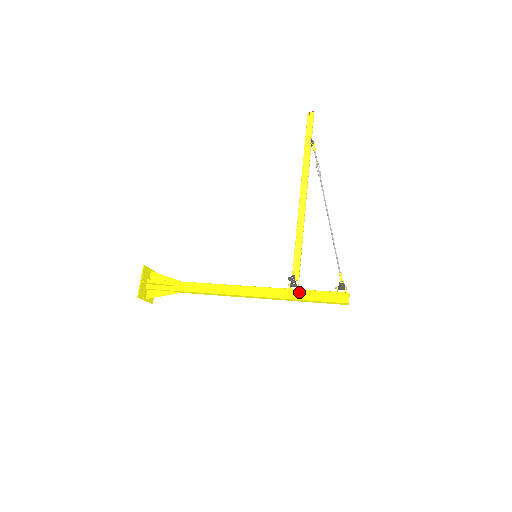
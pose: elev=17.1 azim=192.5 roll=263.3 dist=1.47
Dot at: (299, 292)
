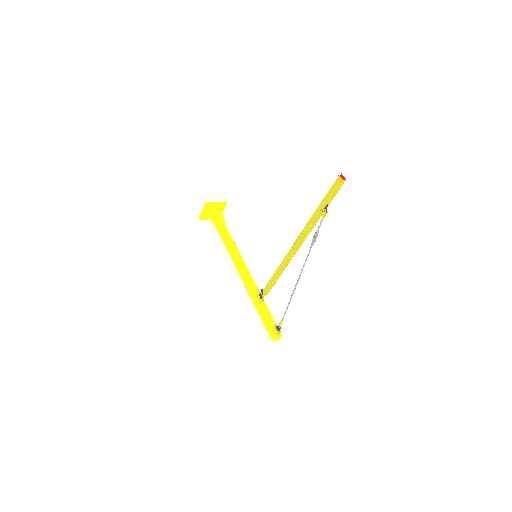
Dot at: (258, 305)
